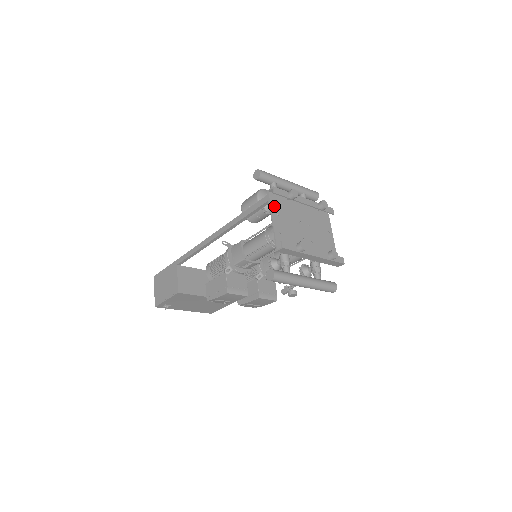
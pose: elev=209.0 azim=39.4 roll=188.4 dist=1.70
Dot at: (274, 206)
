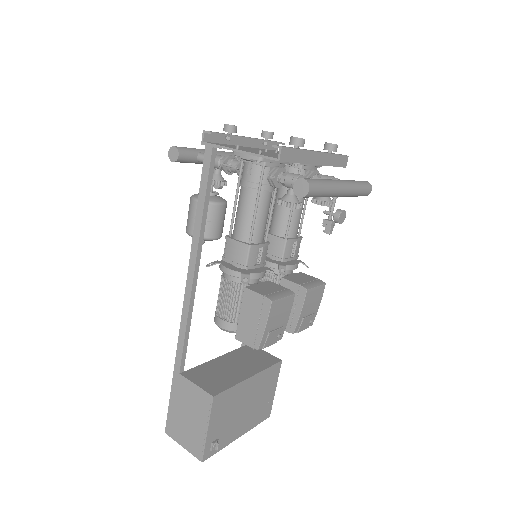
Dot at: occluded
